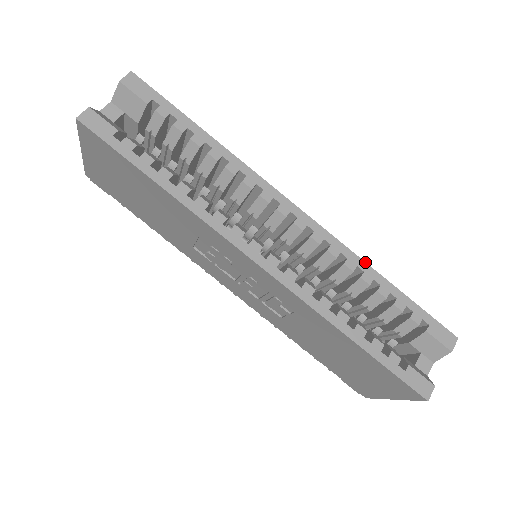
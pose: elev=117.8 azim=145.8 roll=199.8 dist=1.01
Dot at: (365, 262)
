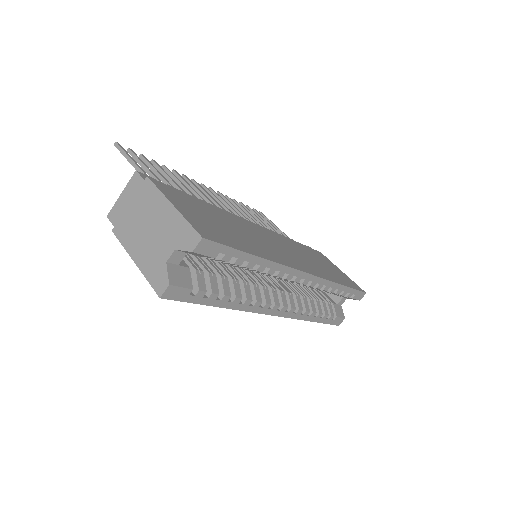
Dot at: (335, 283)
